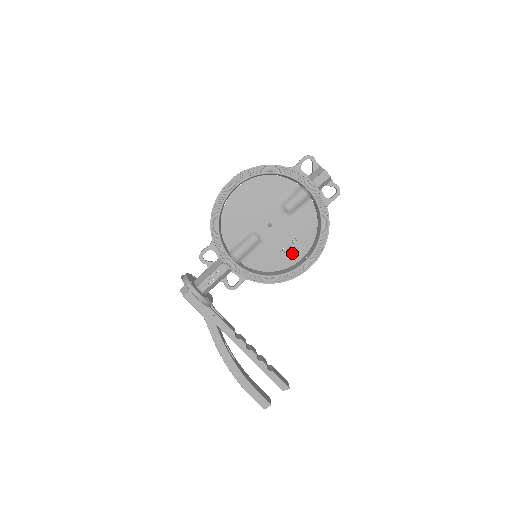
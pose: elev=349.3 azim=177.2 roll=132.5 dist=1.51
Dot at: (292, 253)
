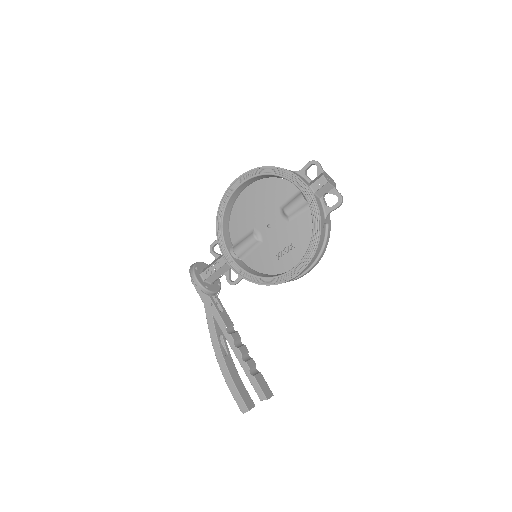
Dot at: (287, 259)
